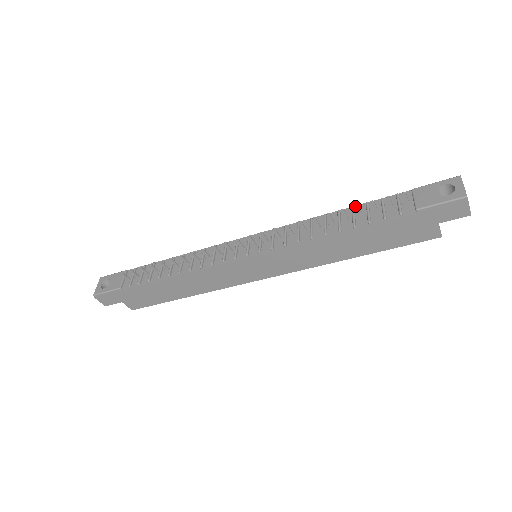
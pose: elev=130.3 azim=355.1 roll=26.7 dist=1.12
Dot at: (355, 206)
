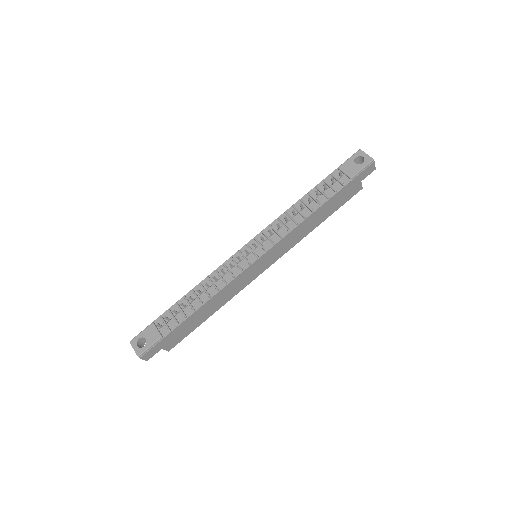
Dot at: (315, 191)
